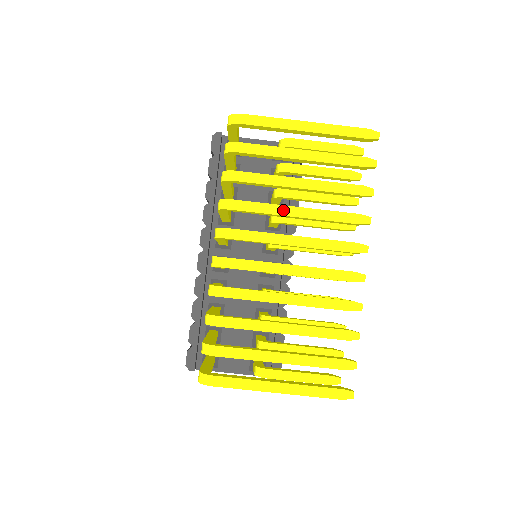
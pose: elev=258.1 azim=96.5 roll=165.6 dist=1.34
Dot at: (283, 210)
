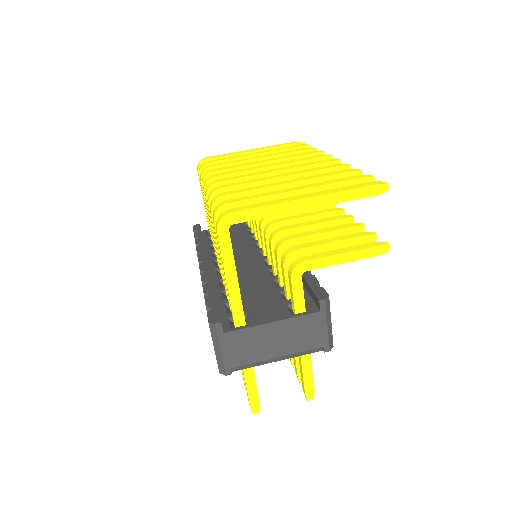
Dot at: (253, 163)
